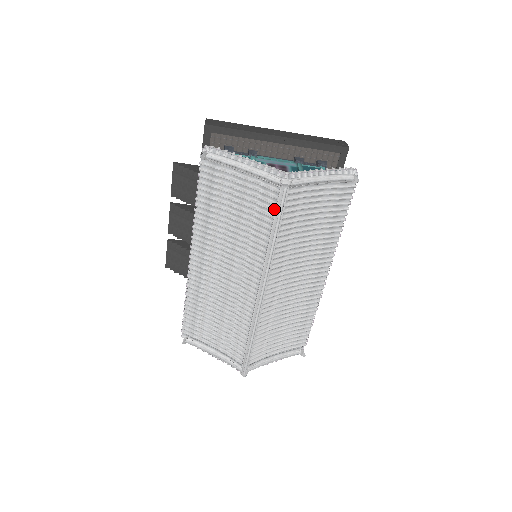
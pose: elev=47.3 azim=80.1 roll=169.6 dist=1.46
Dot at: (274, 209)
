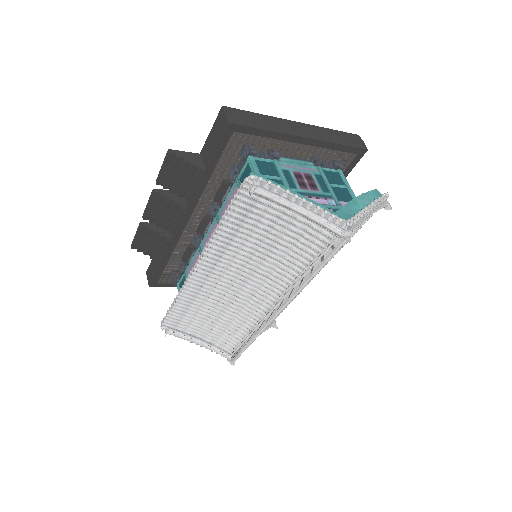
Dot at: (319, 250)
